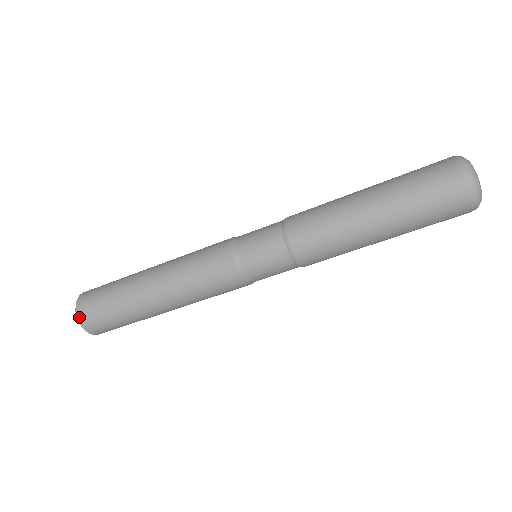
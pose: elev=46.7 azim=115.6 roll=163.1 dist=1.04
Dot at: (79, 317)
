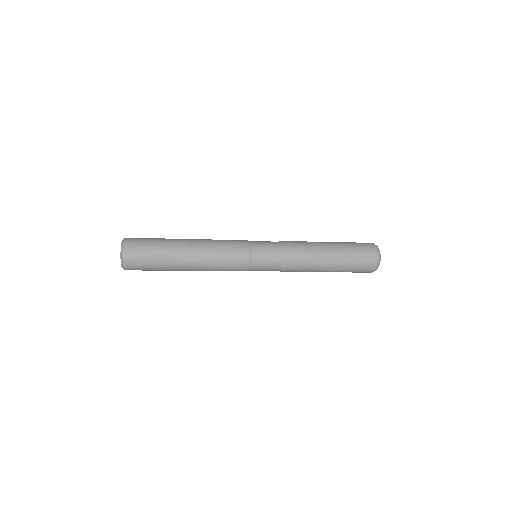
Dot at: occluded
